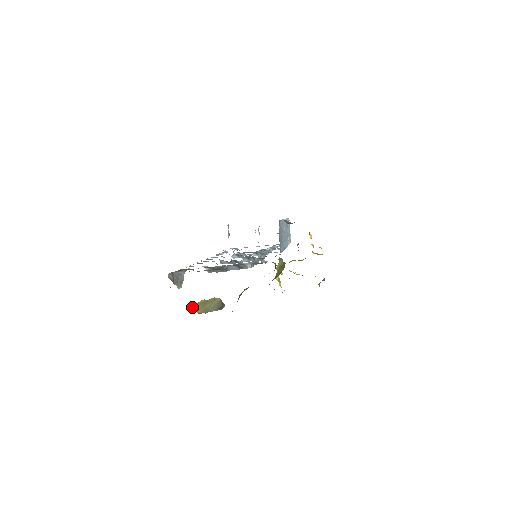
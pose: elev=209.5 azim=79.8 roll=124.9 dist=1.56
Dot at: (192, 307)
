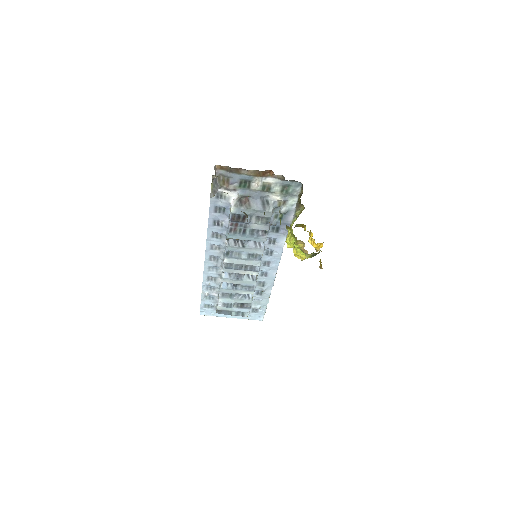
Dot at: occluded
